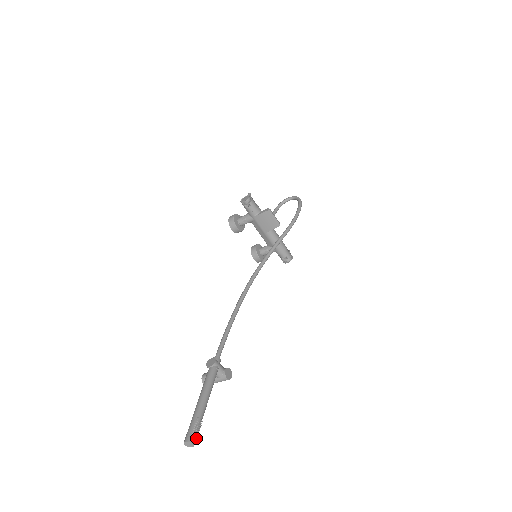
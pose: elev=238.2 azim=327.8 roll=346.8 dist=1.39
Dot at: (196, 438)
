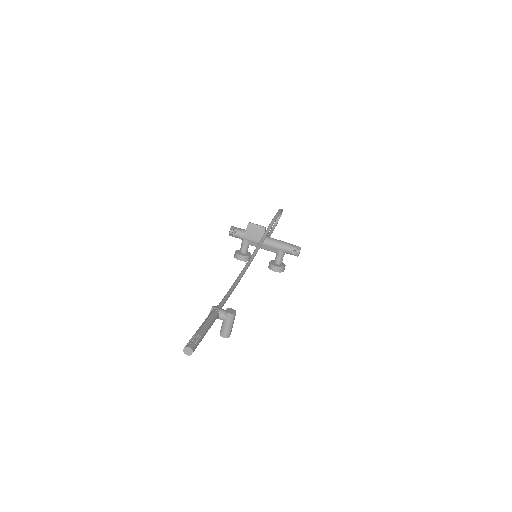
Dot at: (193, 344)
